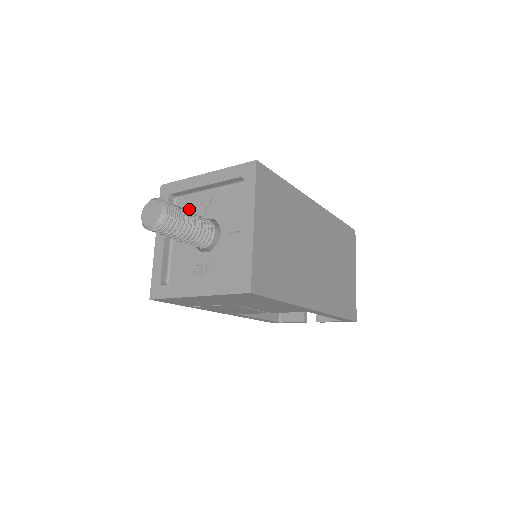
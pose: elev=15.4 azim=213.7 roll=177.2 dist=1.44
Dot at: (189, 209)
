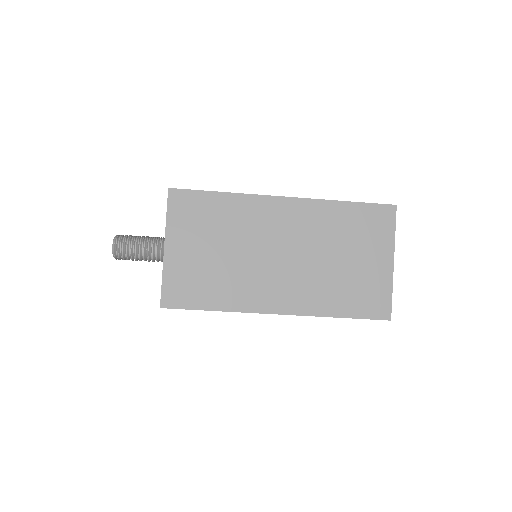
Dot at: occluded
